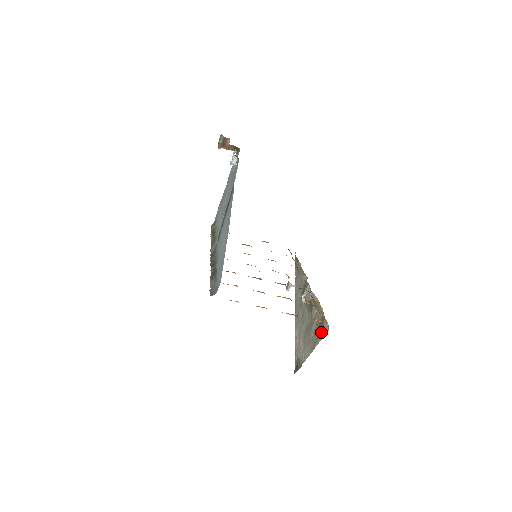
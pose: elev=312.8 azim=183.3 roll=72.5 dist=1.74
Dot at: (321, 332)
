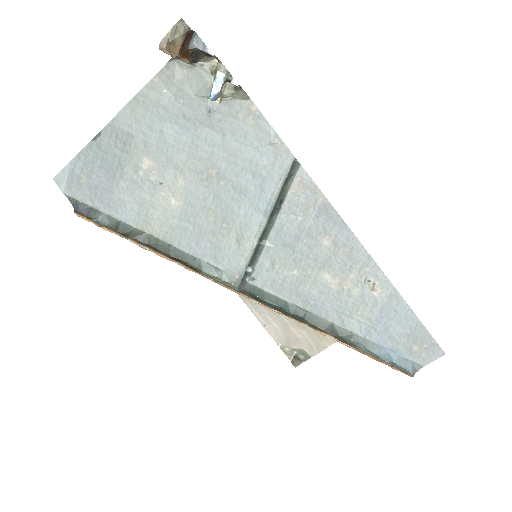
Dot at: occluded
